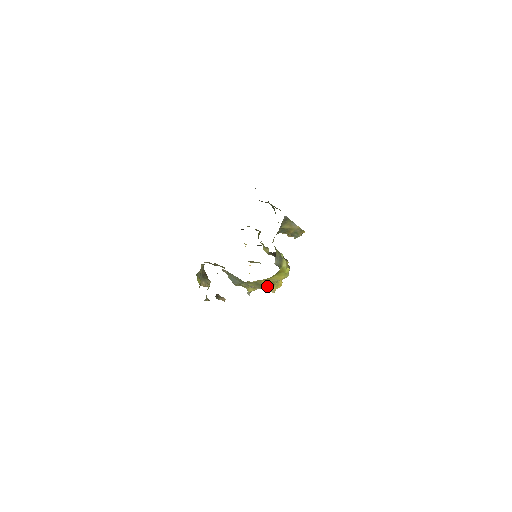
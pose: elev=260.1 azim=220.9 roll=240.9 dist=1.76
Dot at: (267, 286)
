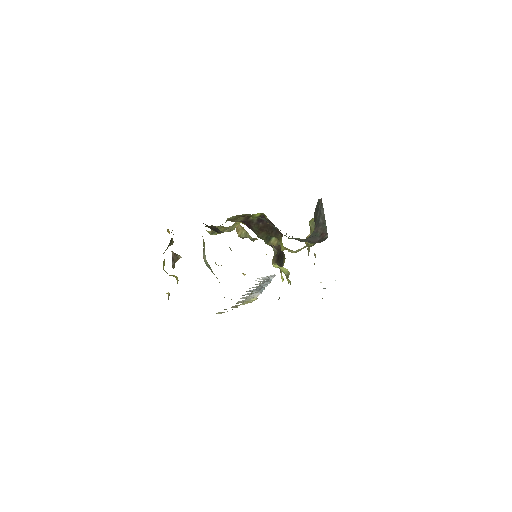
Dot at: occluded
